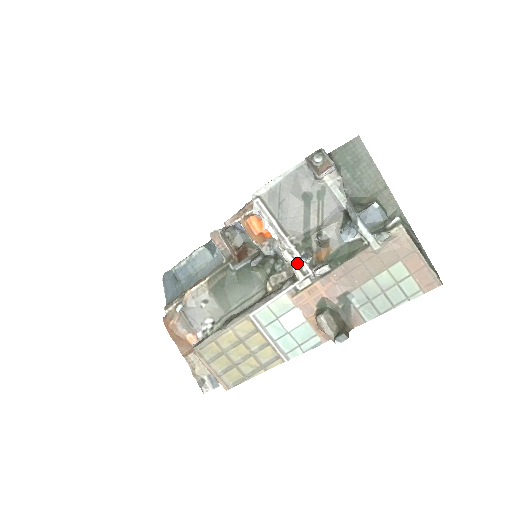
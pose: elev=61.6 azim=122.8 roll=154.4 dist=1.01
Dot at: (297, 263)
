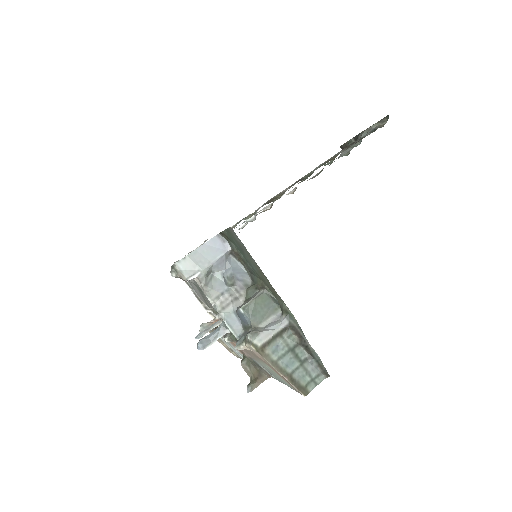
Dot at: occluded
